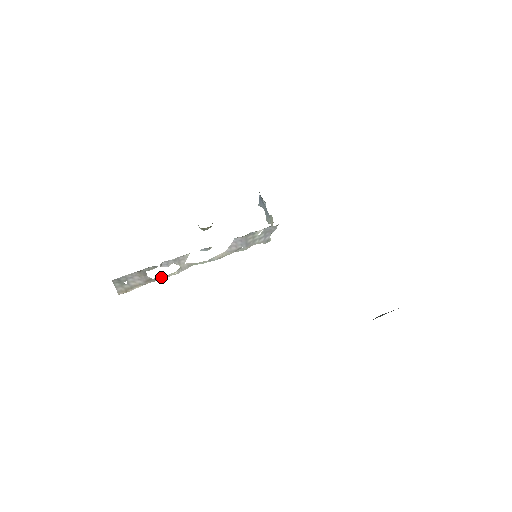
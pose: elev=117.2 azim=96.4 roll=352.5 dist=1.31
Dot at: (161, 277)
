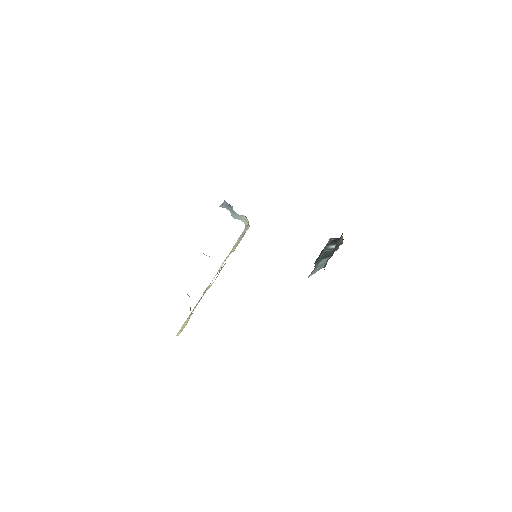
Dot at: occluded
